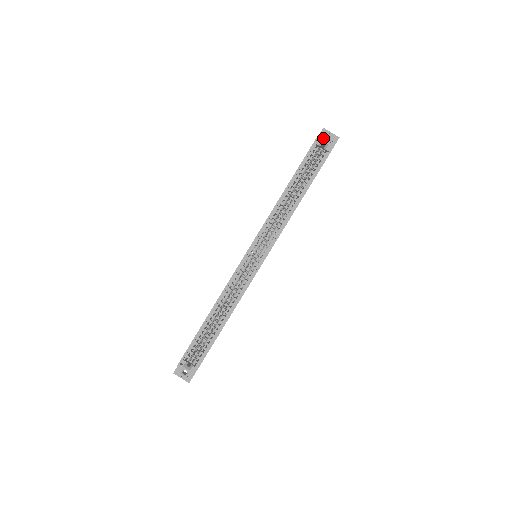
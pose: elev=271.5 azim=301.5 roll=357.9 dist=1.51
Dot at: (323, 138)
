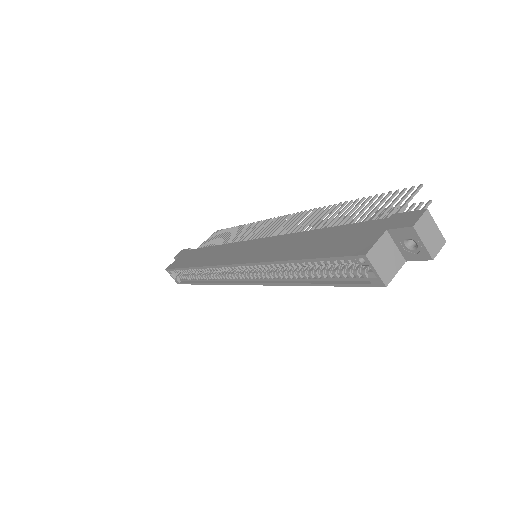
Dot at: (402, 237)
